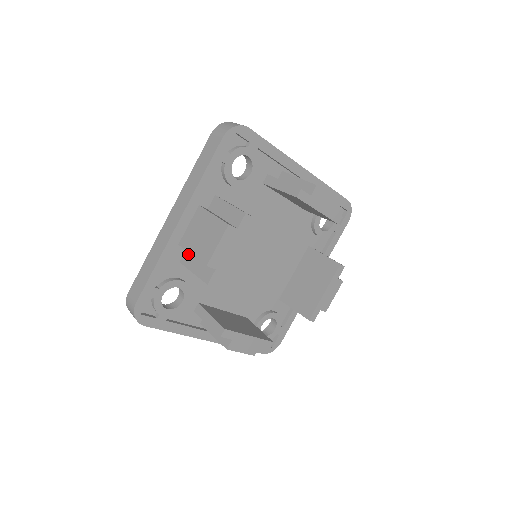
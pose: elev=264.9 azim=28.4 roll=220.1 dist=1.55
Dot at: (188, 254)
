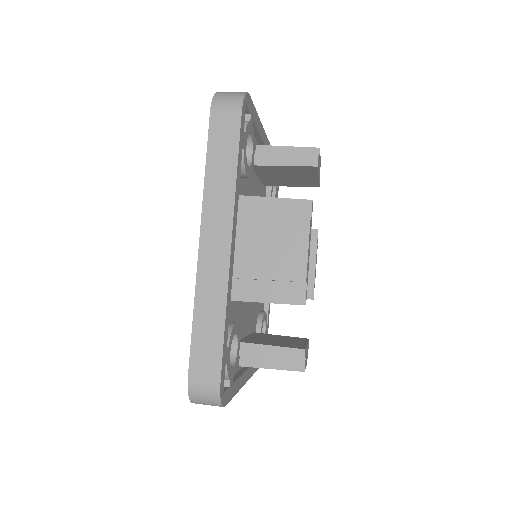
Dot at: (238, 284)
